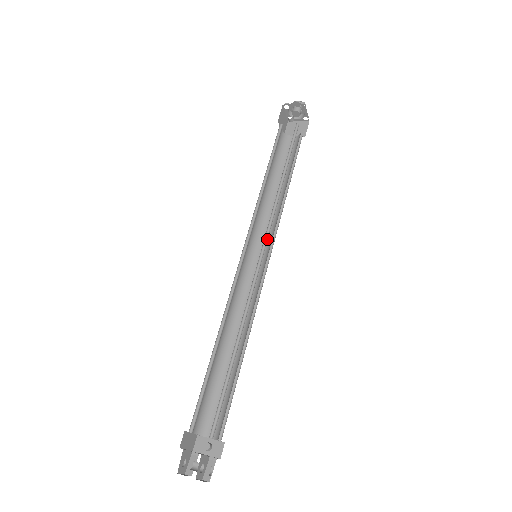
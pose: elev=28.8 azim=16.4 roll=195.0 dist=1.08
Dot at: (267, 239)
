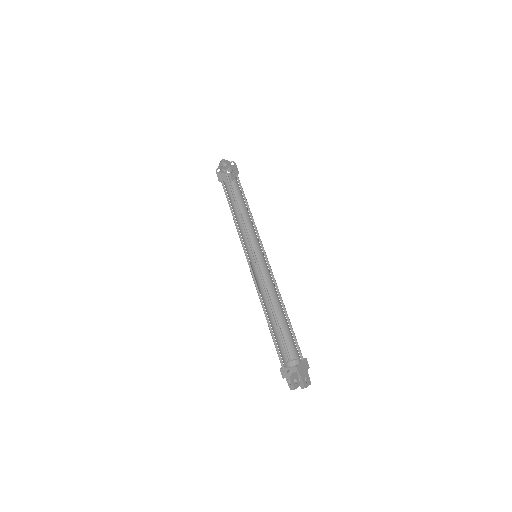
Dot at: (261, 245)
